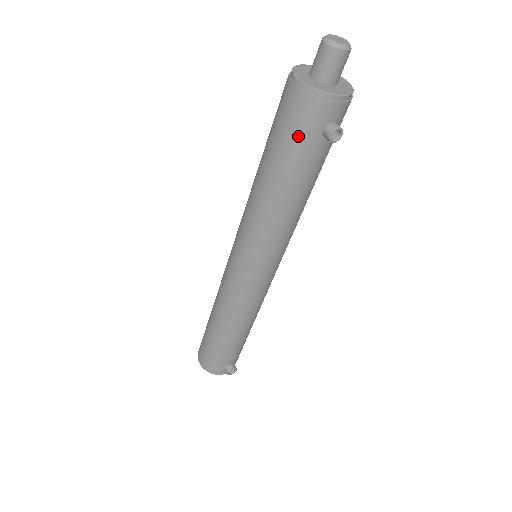
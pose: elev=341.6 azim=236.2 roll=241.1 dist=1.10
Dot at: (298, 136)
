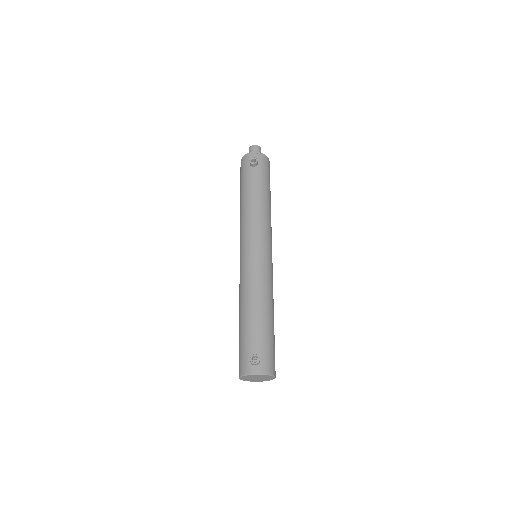
Dot at: (243, 173)
